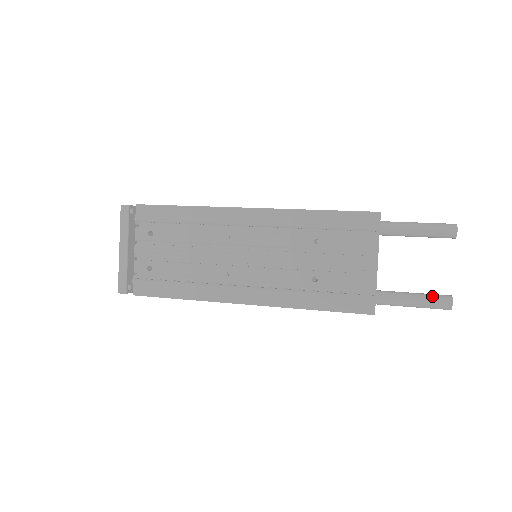
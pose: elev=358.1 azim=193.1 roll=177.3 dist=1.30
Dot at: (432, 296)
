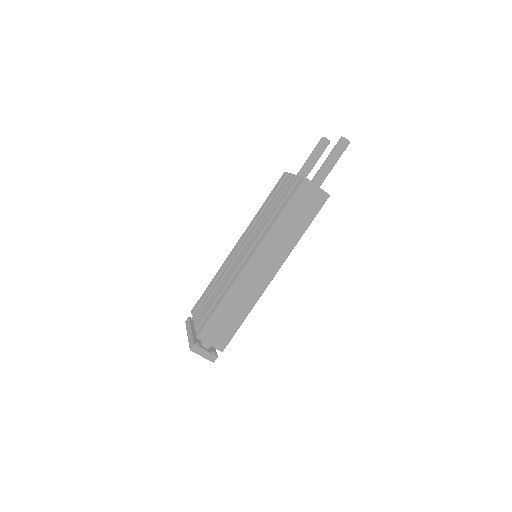
Dot at: occluded
